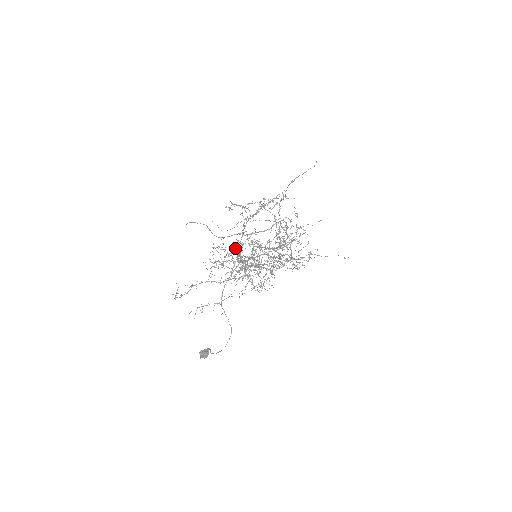
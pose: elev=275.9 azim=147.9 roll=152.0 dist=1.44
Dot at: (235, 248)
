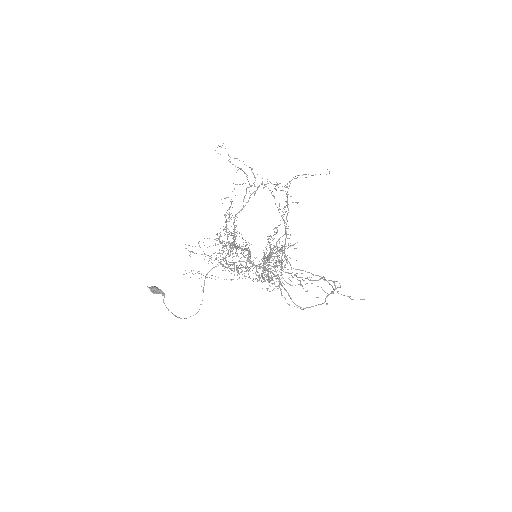
Dot at: (229, 216)
